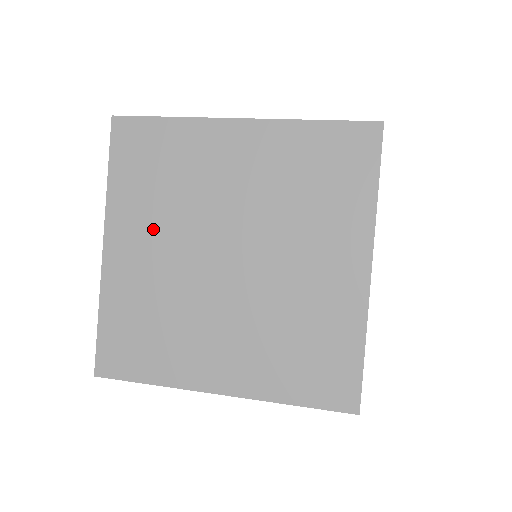
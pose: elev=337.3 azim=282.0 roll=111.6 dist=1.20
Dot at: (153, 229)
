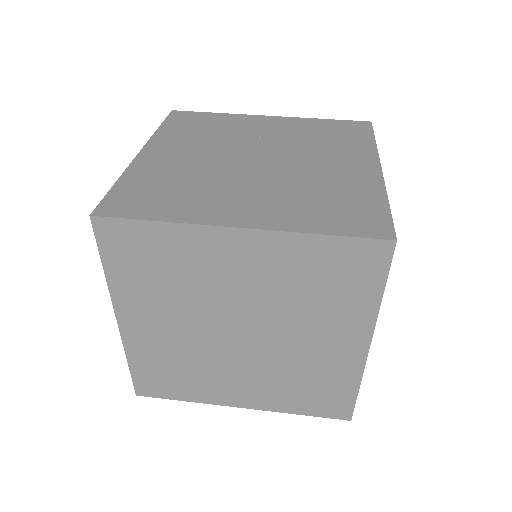
Dot at: (163, 311)
